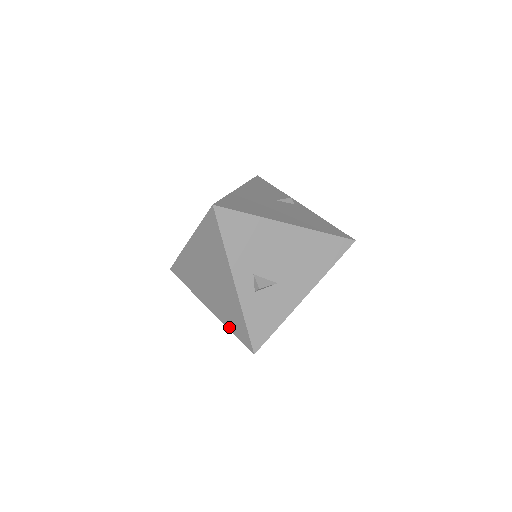
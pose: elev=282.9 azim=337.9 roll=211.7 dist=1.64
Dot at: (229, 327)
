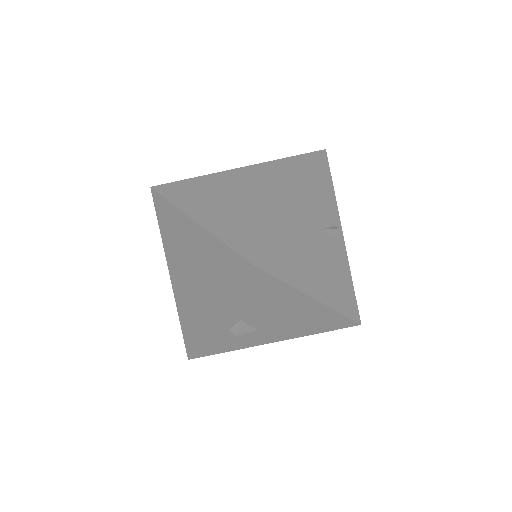
Dot at: (180, 315)
